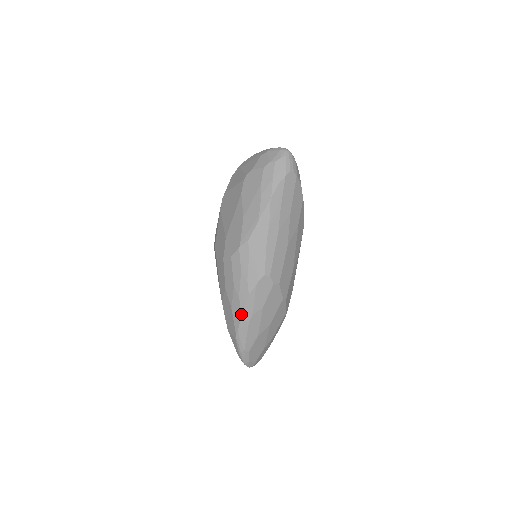
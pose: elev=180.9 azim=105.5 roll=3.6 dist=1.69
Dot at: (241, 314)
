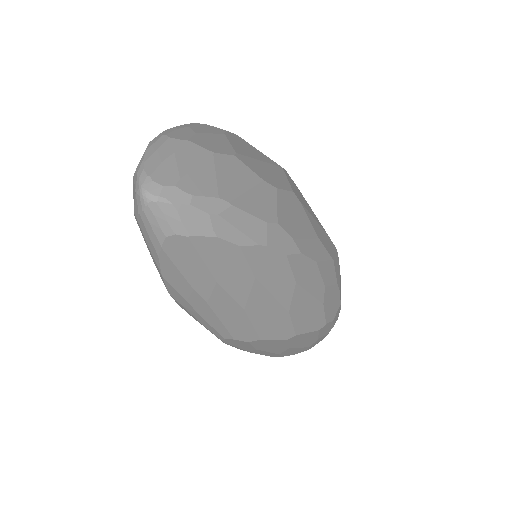
Dot at: occluded
